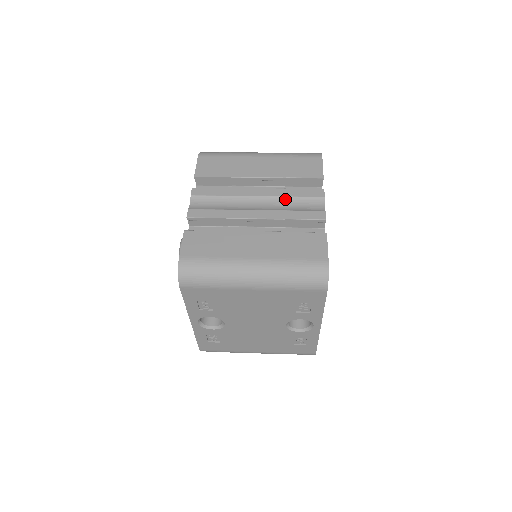
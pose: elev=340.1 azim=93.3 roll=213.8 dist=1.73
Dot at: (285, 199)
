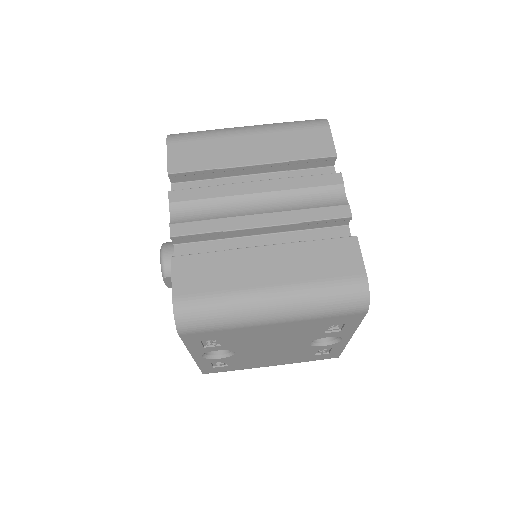
Dot at: (294, 193)
